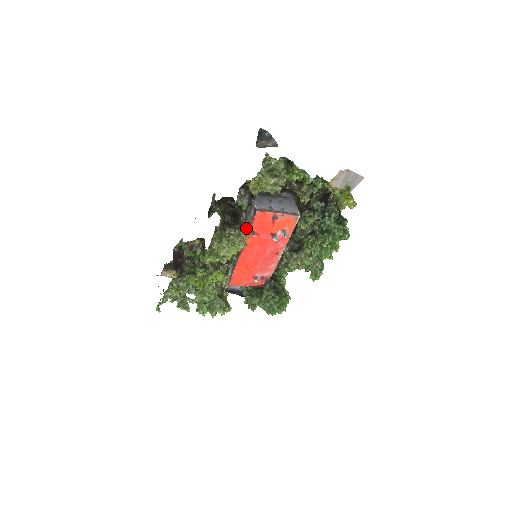
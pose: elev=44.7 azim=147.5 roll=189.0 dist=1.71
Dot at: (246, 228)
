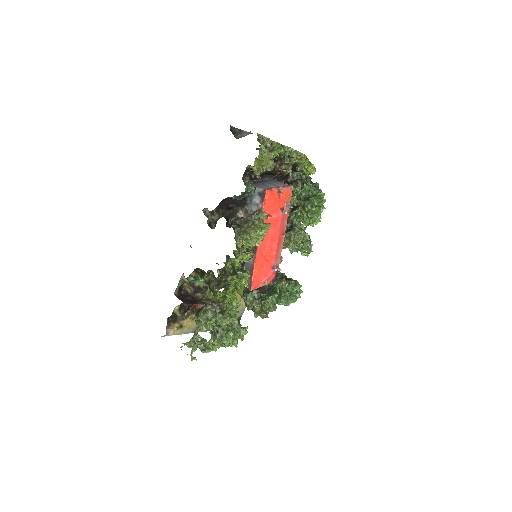
Dot at: occluded
